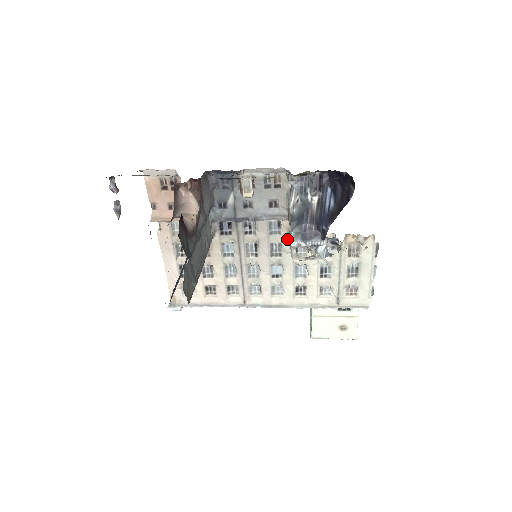
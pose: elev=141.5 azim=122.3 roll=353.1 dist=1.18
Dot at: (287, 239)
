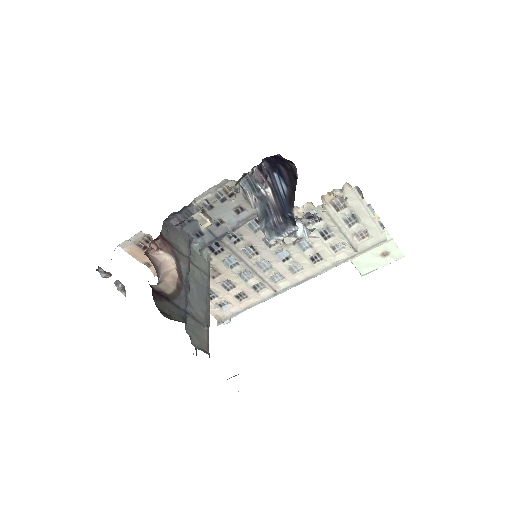
Dot at: occluded
